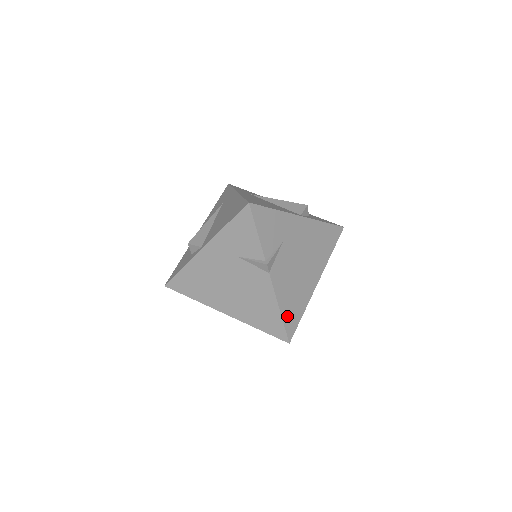
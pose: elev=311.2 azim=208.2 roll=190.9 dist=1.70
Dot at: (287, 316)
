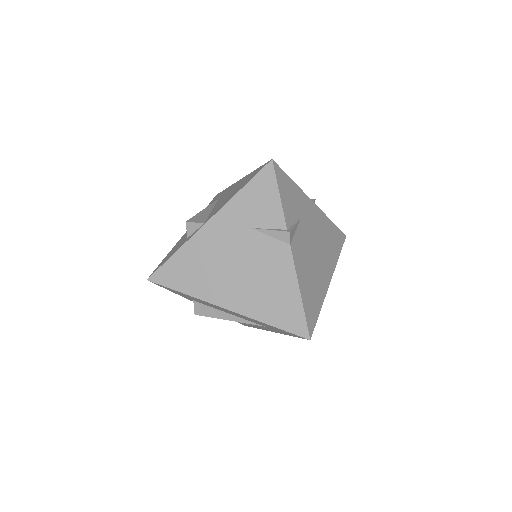
Dot at: (307, 305)
